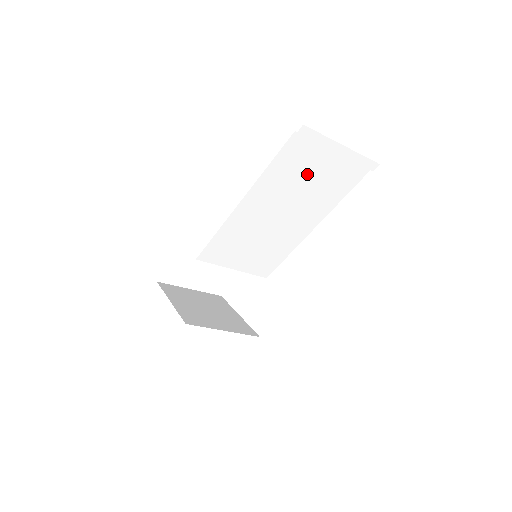
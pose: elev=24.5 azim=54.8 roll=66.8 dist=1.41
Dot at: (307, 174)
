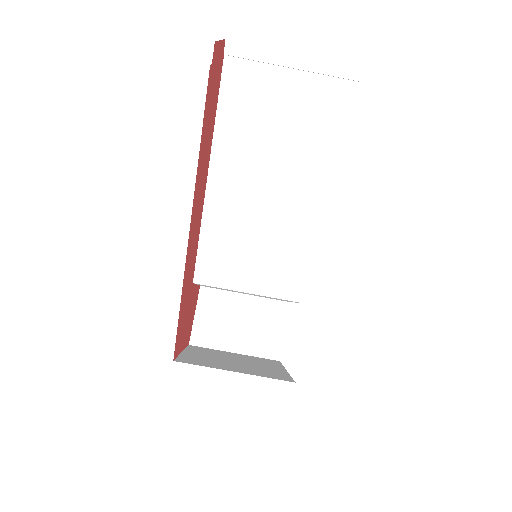
Dot at: (273, 115)
